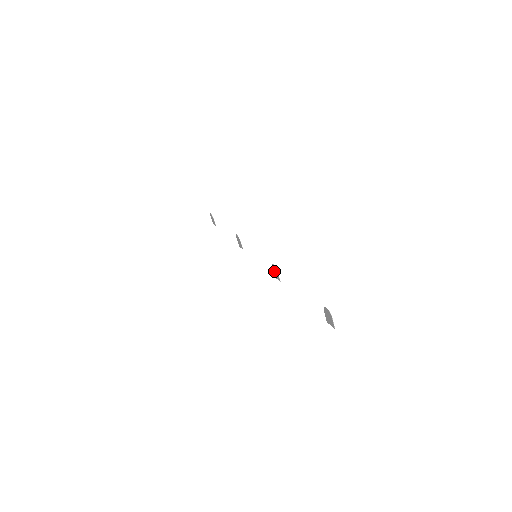
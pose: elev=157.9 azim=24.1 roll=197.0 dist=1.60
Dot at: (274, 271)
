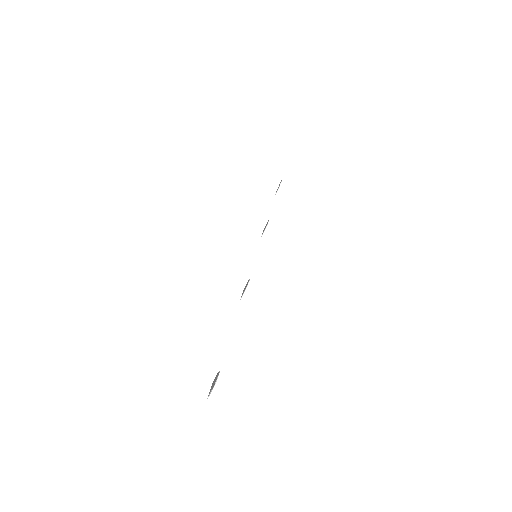
Dot at: occluded
